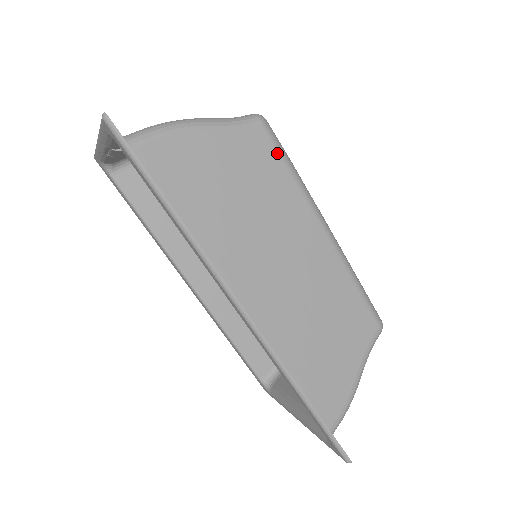
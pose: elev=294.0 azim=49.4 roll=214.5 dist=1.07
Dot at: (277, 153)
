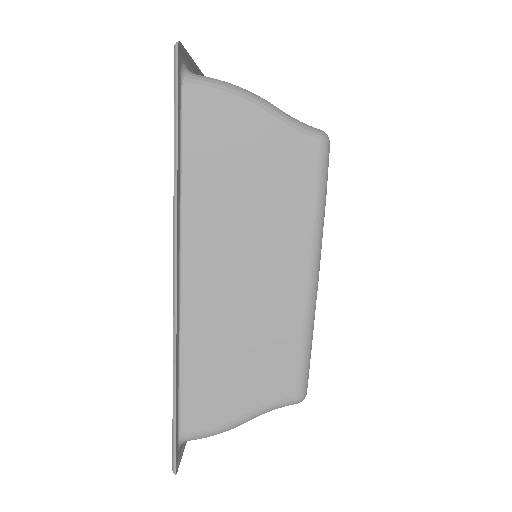
Dot at: (314, 178)
